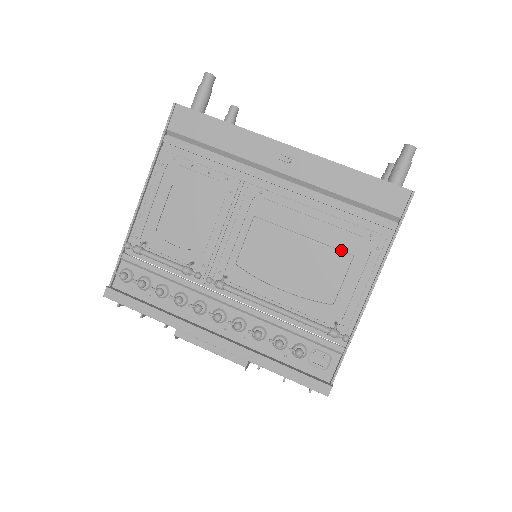
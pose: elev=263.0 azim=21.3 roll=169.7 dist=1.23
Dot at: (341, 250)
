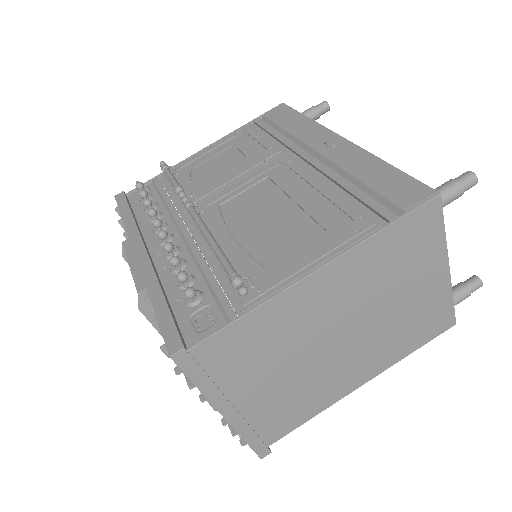
Dot at: (318, 222)
